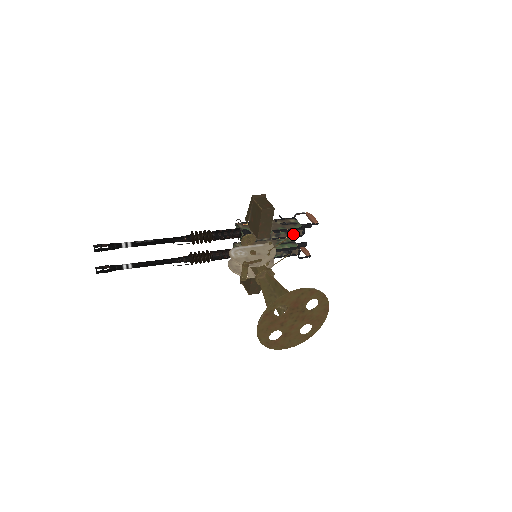
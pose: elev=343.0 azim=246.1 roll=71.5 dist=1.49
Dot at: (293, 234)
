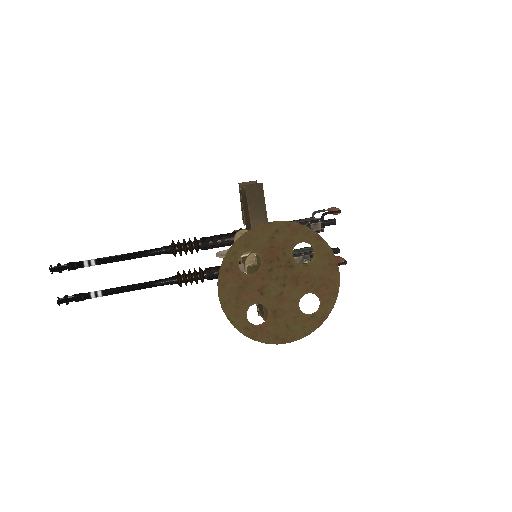
Dot at: occluded
